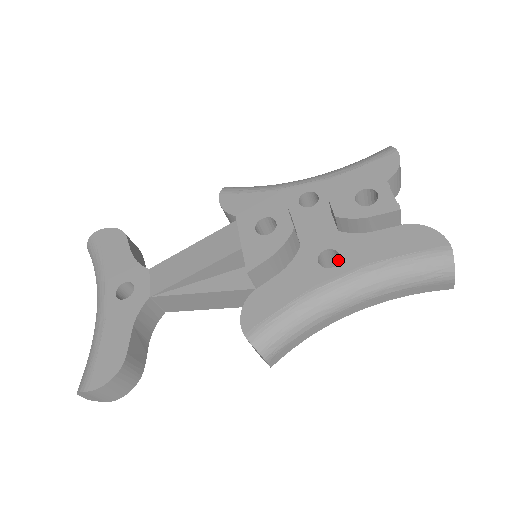
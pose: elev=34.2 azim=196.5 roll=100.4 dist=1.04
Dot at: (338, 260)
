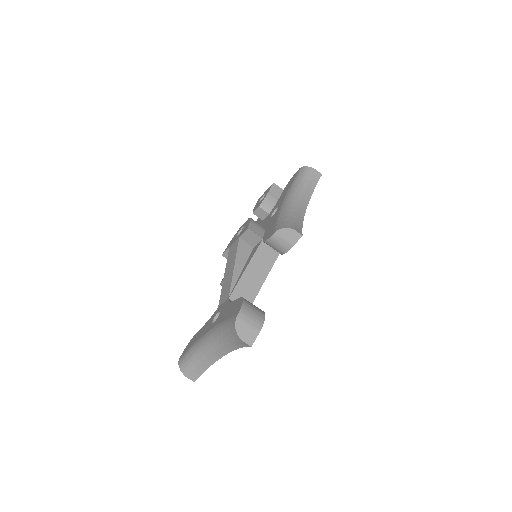
Dot at: occluded
